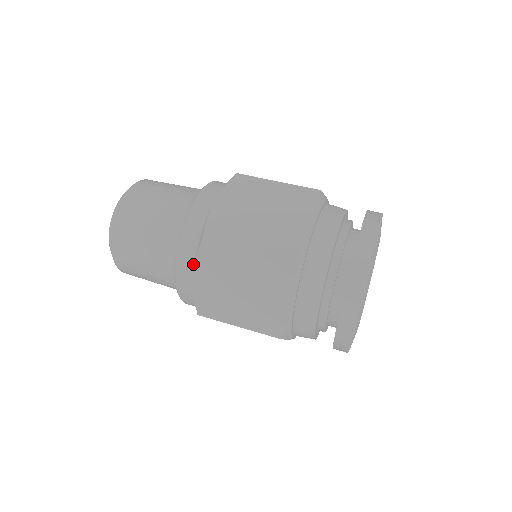
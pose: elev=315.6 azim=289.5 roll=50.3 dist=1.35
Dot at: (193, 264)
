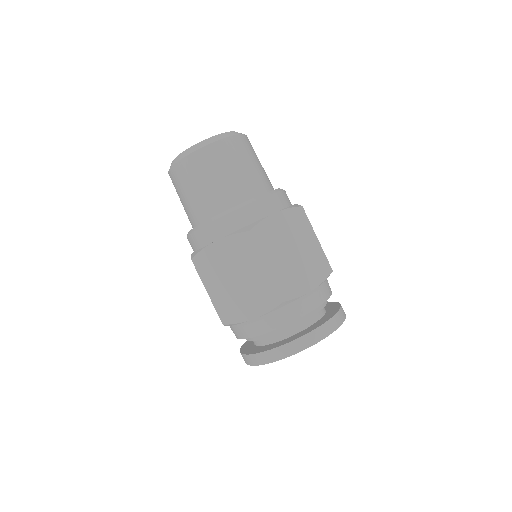
Dot at: (223, 234)
